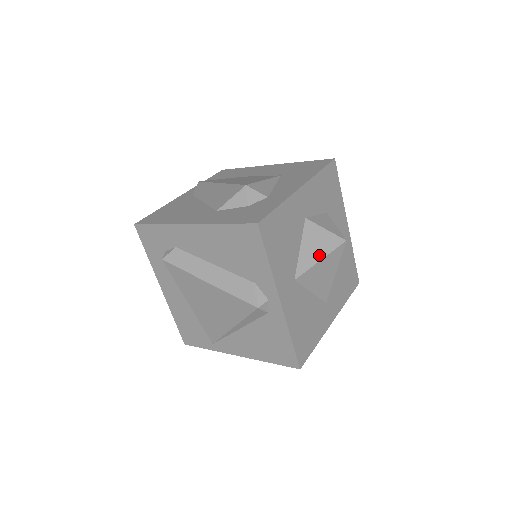
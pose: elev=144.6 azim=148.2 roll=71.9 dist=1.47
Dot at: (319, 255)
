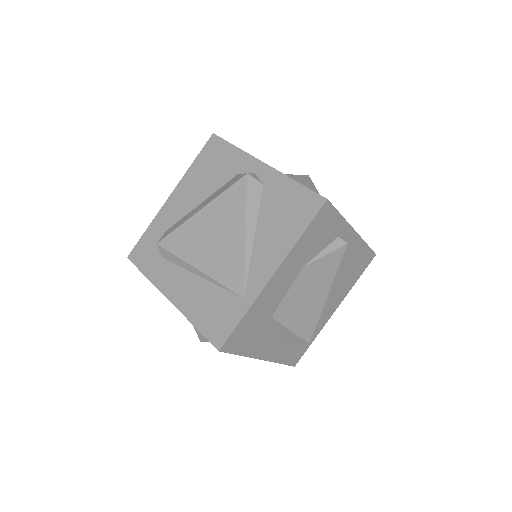
Dot at: occluded
